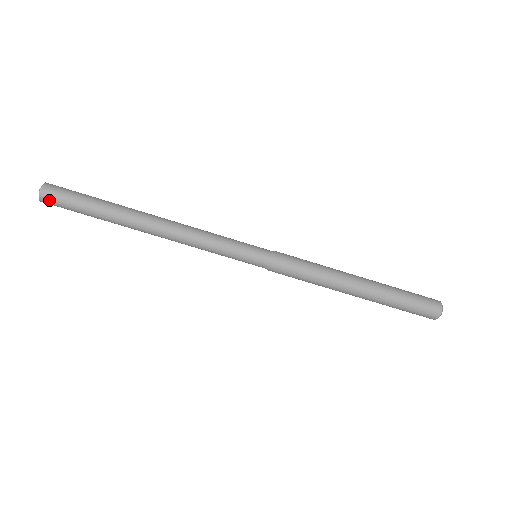
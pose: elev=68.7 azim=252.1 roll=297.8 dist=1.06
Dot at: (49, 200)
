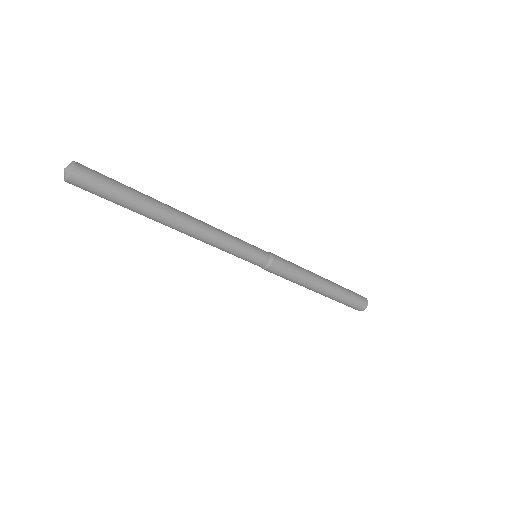
Dot at: occluded
